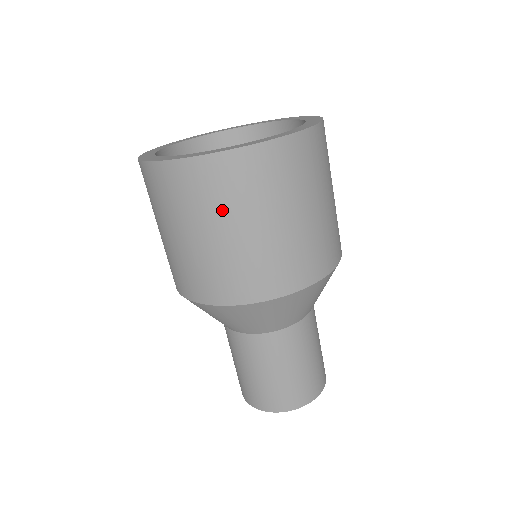
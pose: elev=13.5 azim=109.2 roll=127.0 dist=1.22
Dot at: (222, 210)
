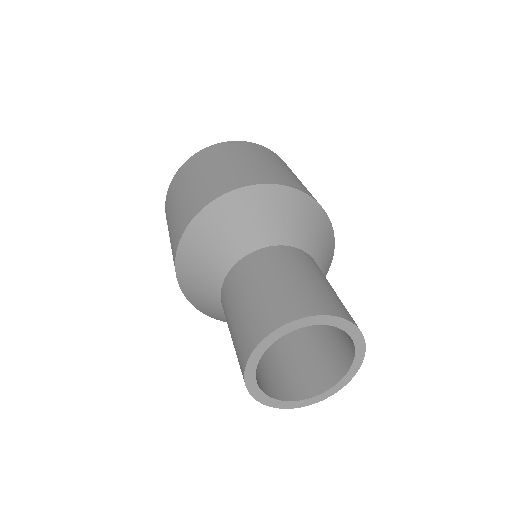
Dot at: (194, 173)
